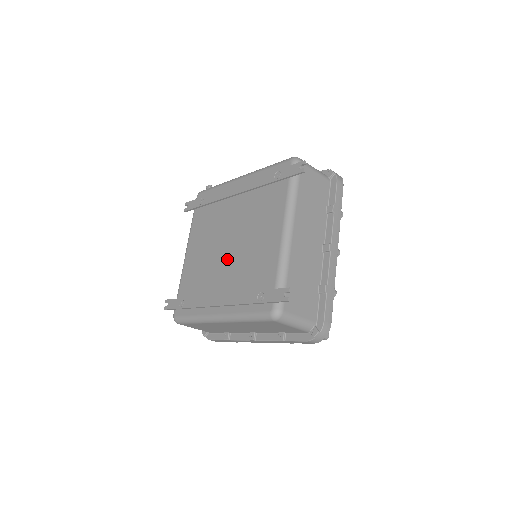
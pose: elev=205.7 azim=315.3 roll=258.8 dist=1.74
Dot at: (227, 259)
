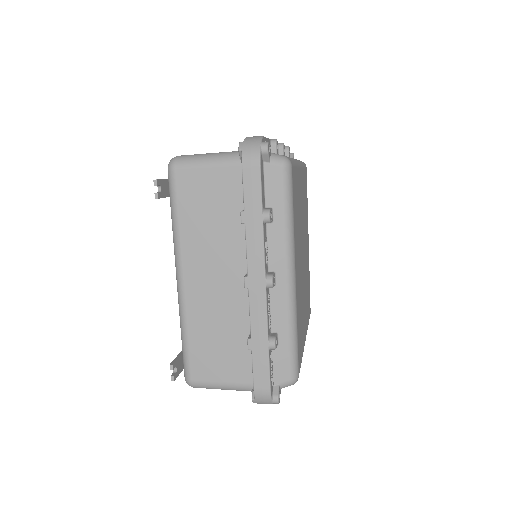
Dot at: occluded
